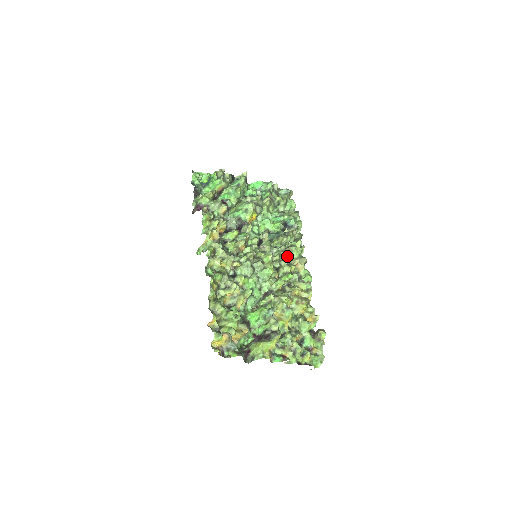
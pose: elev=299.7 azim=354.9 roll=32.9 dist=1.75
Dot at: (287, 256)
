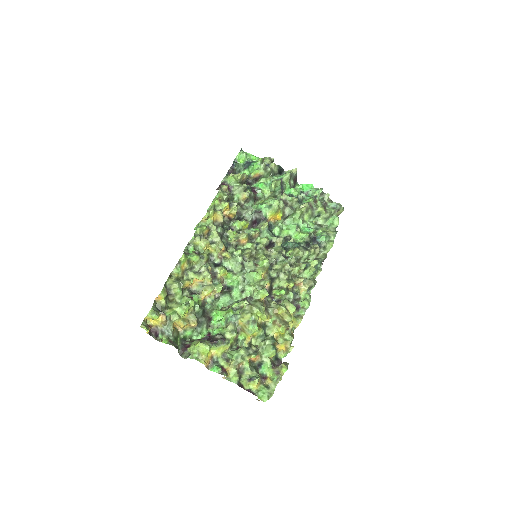
Dot at: (292, 270)
